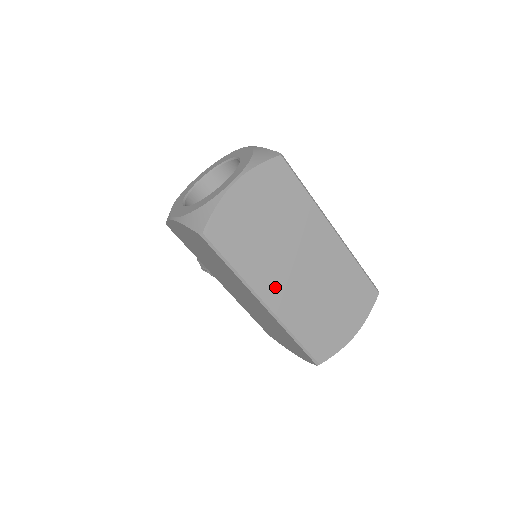
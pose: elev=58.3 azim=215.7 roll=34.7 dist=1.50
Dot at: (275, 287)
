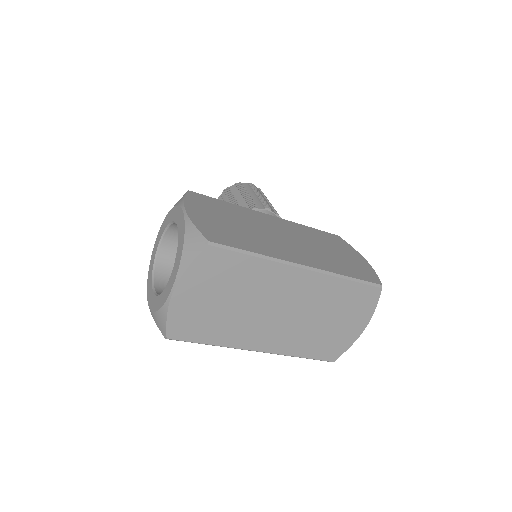
Dot at: (260, 337)
